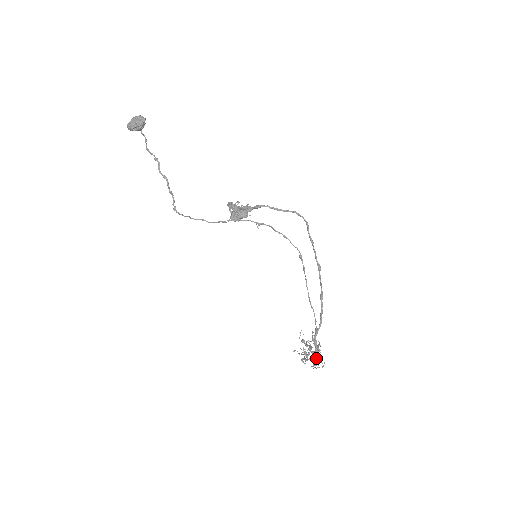
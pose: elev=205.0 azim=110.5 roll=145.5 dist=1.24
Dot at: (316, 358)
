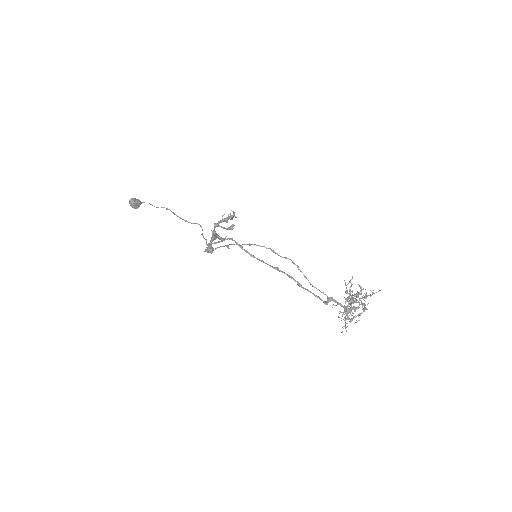
Dot at: (362, 305)
